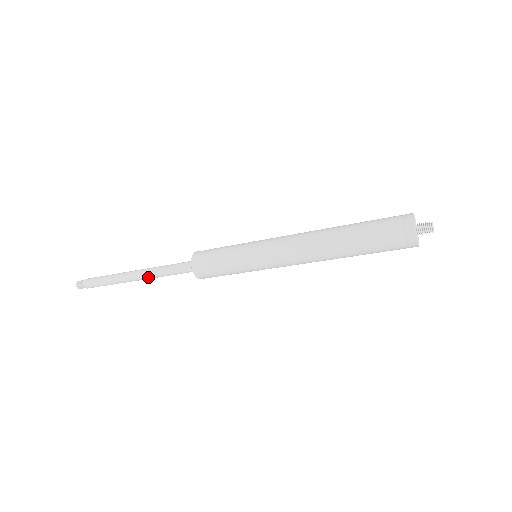
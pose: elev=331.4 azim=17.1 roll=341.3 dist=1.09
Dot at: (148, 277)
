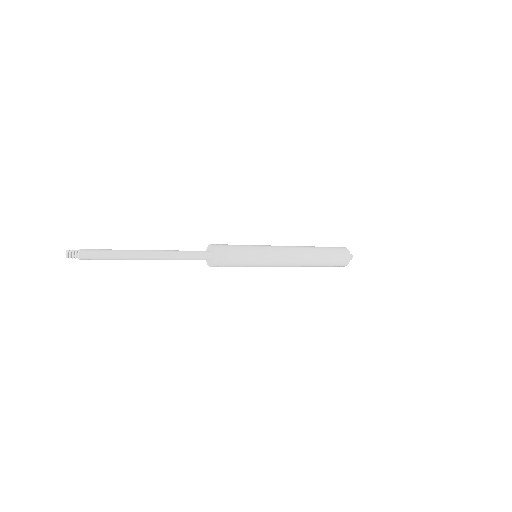
Dot at: occluded
